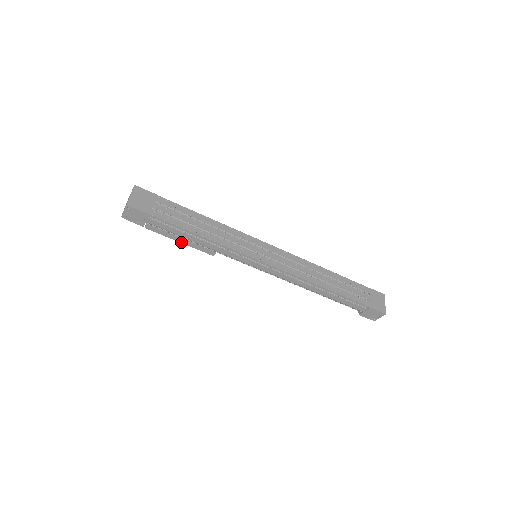
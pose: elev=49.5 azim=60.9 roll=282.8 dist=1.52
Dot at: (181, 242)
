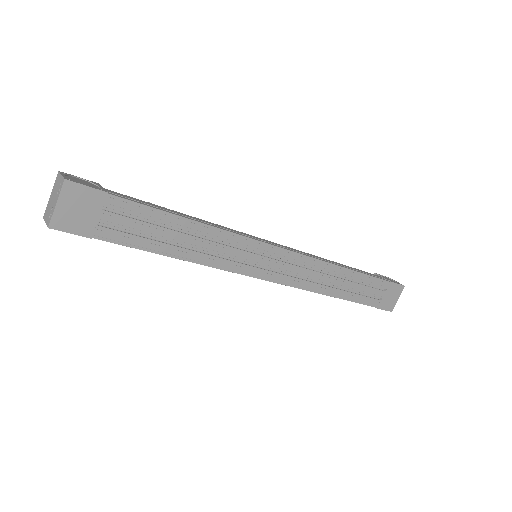
Dot at: occluded
